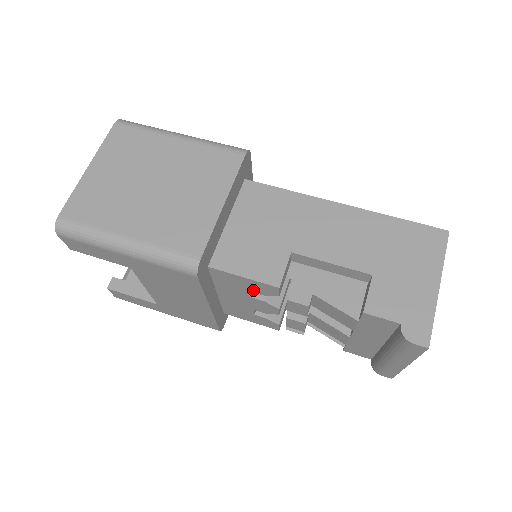
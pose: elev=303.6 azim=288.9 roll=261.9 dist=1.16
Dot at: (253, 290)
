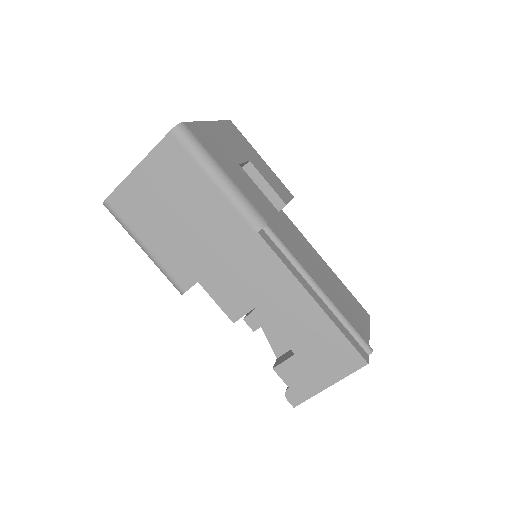
Dot at: occluded
